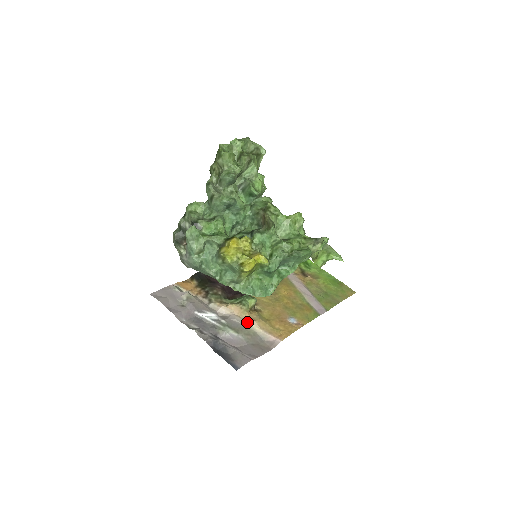
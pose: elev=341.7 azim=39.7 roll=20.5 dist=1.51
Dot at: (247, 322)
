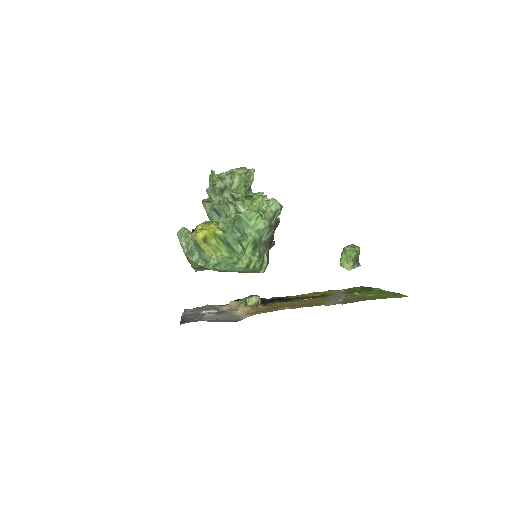
Dot at: (236, 310)
